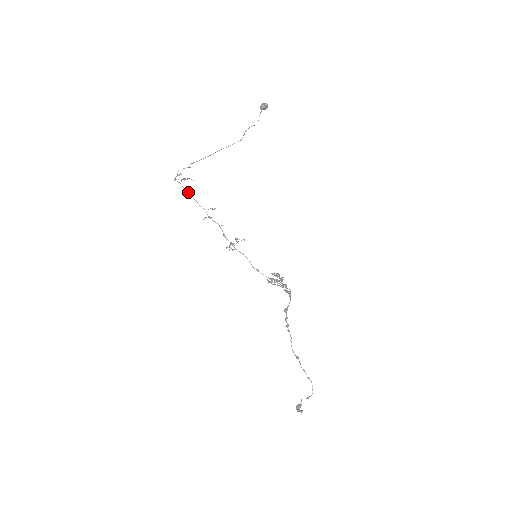
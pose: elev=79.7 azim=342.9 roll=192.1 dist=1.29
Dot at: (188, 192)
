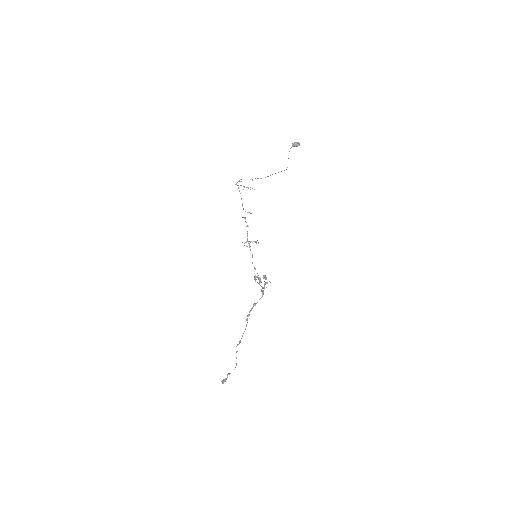
Dot at: occluded
